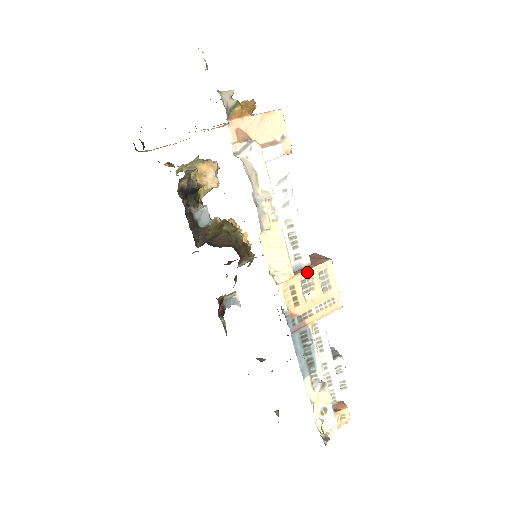
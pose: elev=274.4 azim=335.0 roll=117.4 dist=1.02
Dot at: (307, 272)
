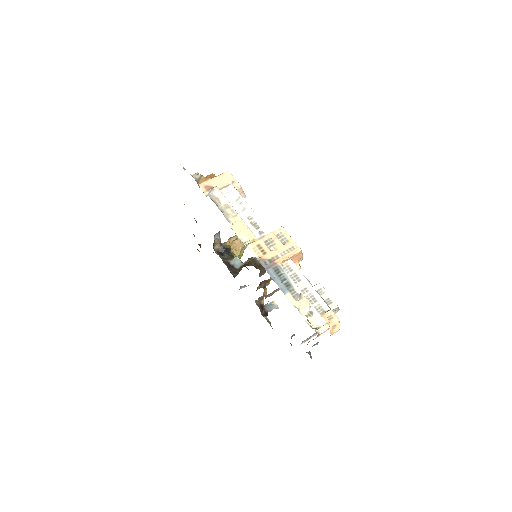
Dot at: (267, 236)
